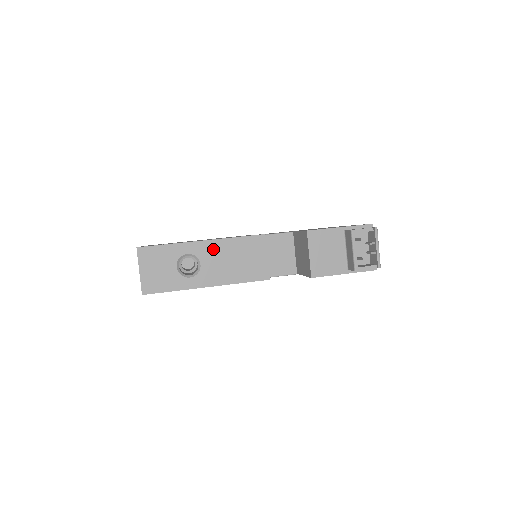
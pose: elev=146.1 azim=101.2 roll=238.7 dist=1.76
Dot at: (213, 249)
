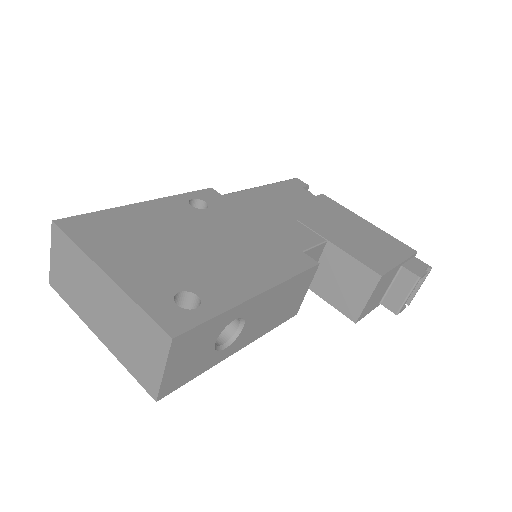
Dot at: (265, 301)
